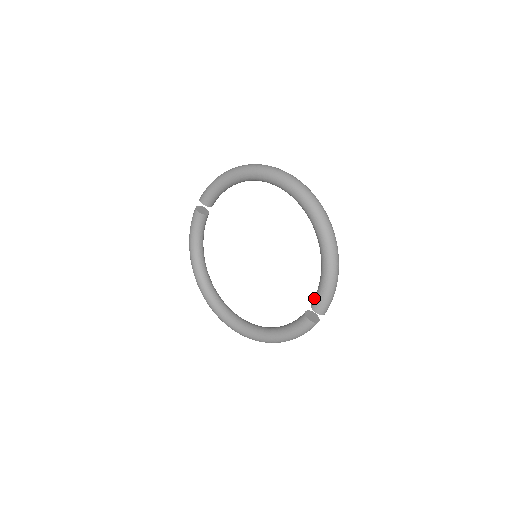
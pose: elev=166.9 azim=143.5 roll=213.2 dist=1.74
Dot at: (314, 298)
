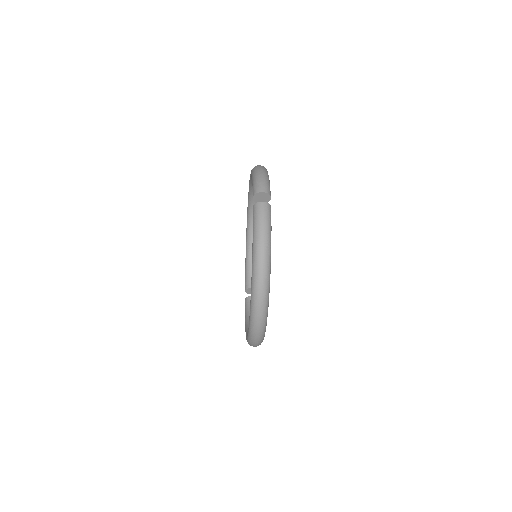
Dot at: occluded
